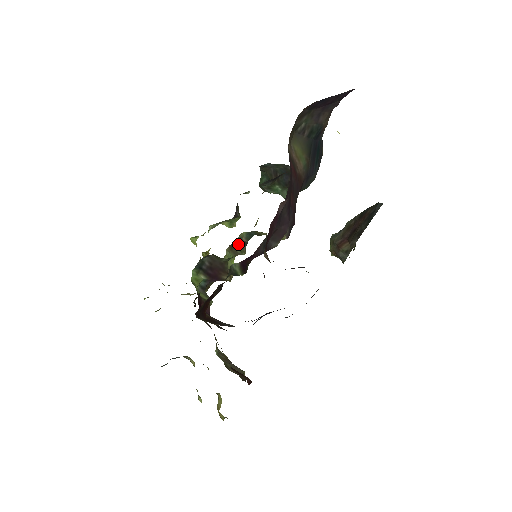
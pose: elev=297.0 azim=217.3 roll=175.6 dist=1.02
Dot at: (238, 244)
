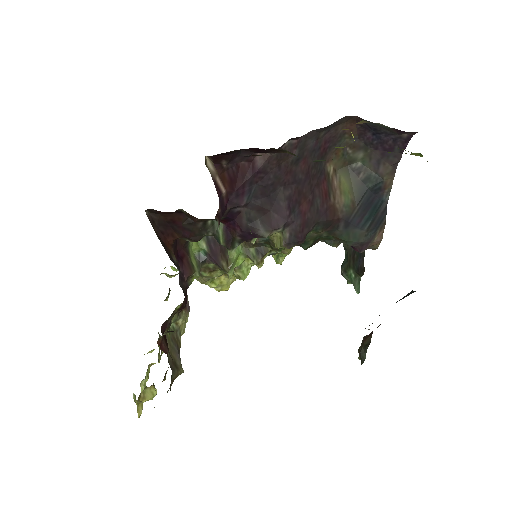
Dot at: occluded
